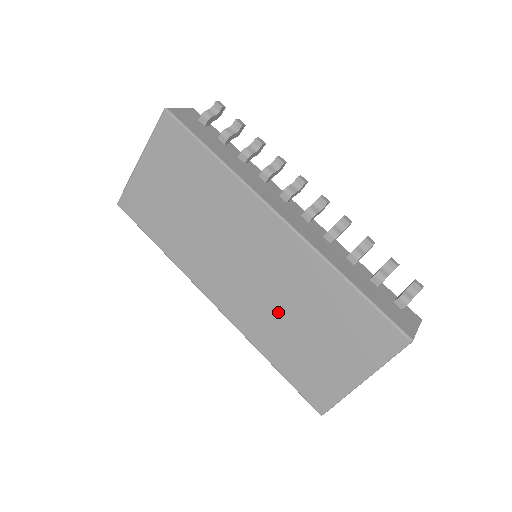
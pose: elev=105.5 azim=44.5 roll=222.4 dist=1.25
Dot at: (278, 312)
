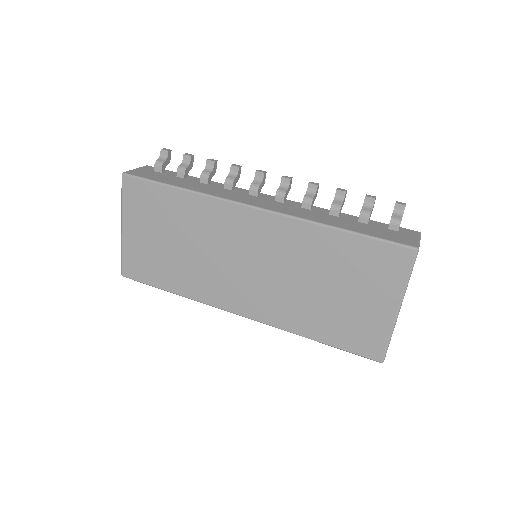
Dot at: (297, 290)
